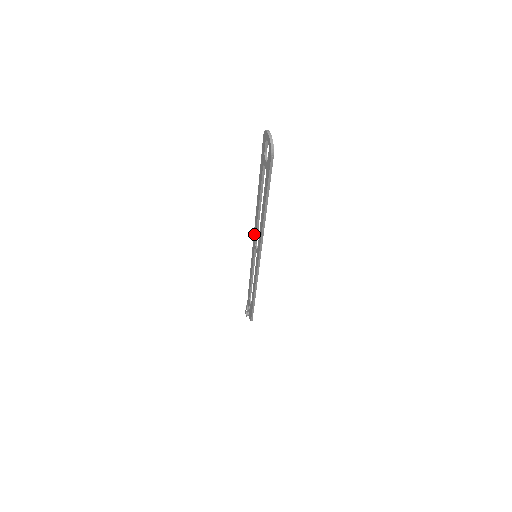
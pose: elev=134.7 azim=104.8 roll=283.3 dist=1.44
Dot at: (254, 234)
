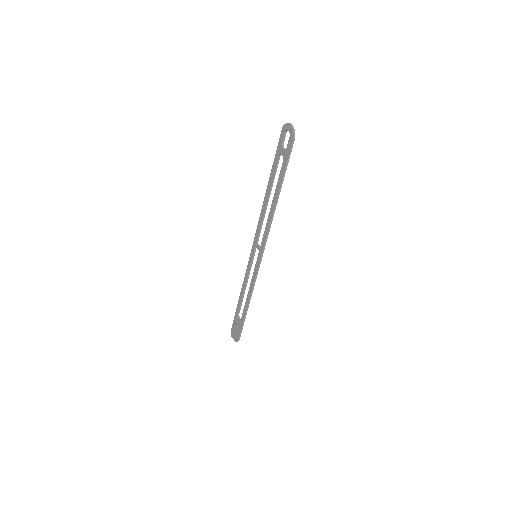
Dot at: (256, 233)
